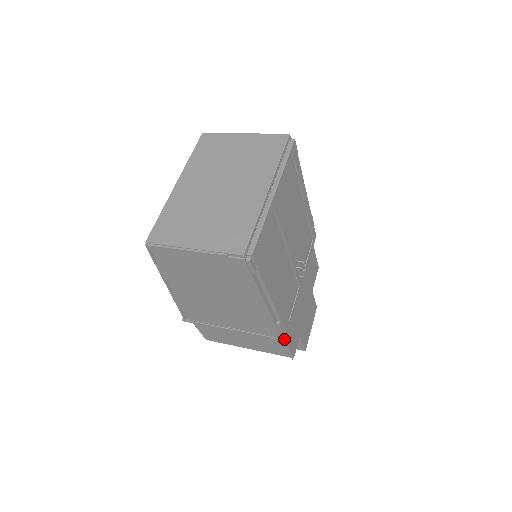
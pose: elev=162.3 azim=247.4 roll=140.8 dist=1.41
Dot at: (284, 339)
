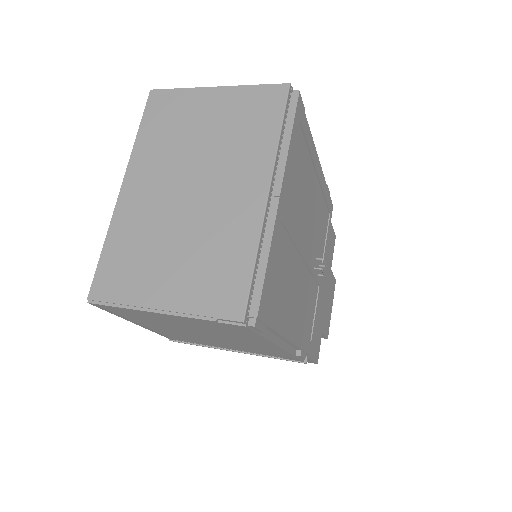
Dot at: (306, 361)
